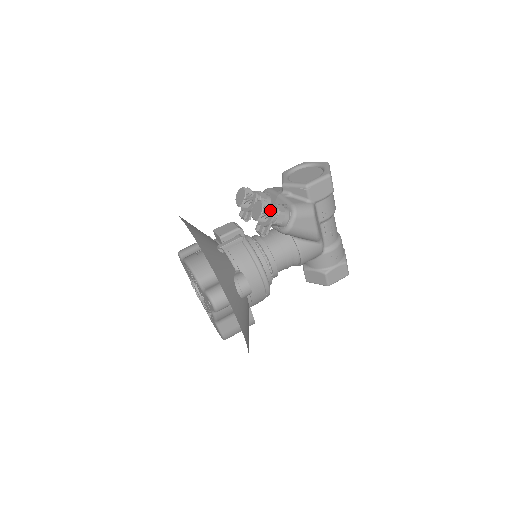
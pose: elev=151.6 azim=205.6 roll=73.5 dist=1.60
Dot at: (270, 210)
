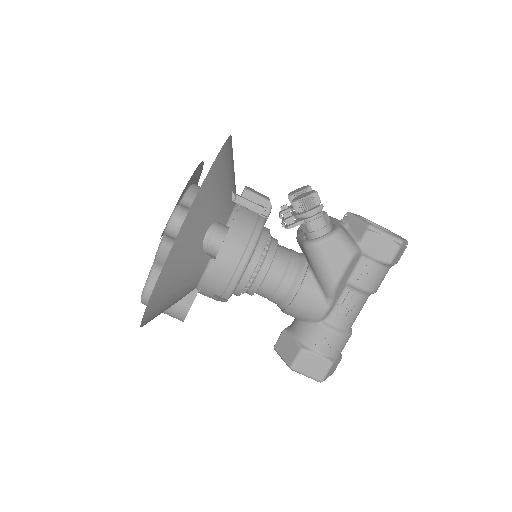
Dot at: (316, 205)
